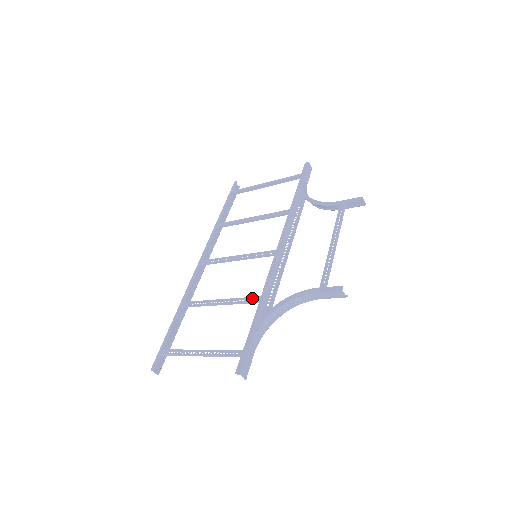
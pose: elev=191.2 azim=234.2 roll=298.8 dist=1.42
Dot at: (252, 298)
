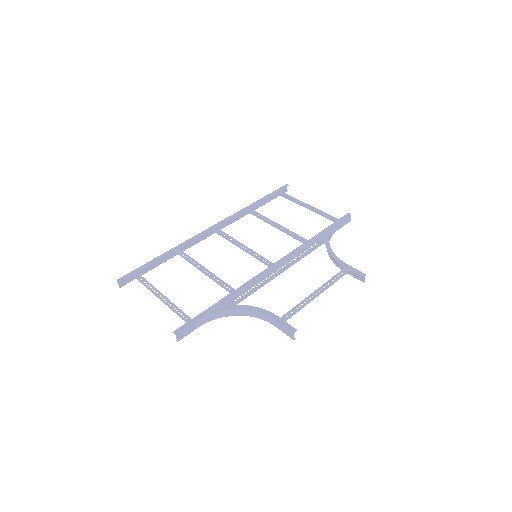
Dot at: (228, 286)
